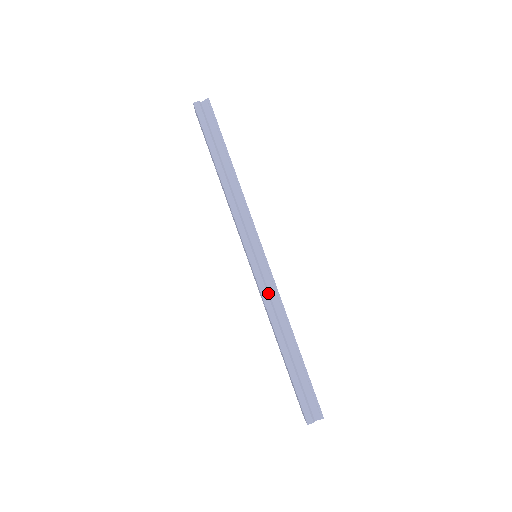
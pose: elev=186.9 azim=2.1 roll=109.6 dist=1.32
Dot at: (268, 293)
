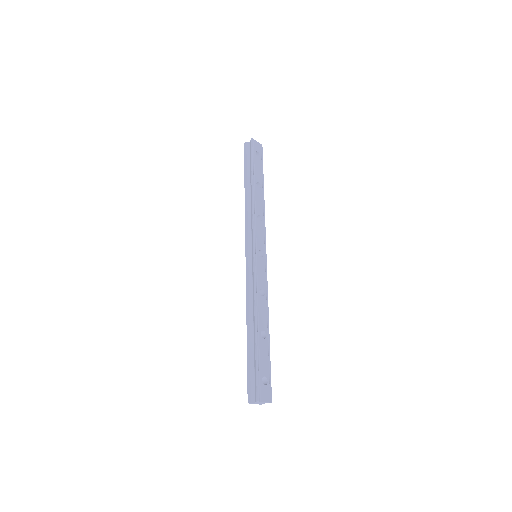
Dot at: (250, 285)
